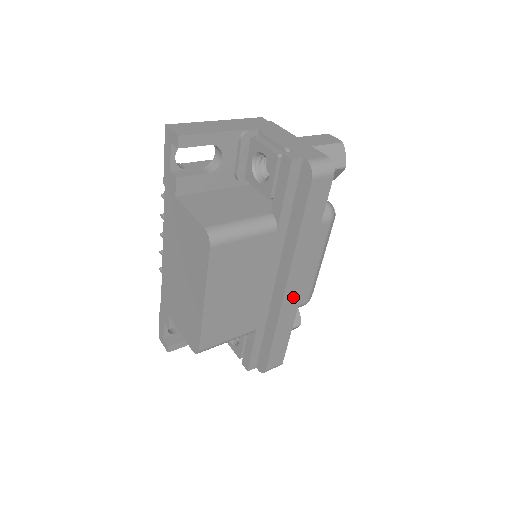
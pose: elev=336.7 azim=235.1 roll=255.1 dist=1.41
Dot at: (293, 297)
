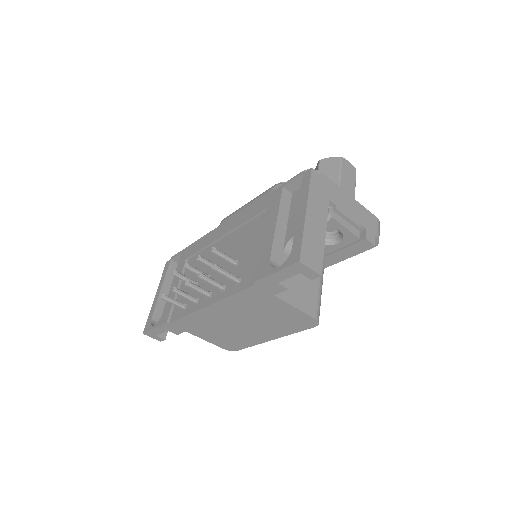
Dot at: occluded
